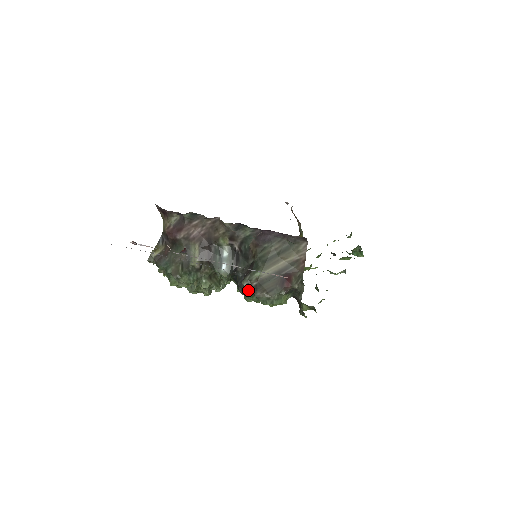
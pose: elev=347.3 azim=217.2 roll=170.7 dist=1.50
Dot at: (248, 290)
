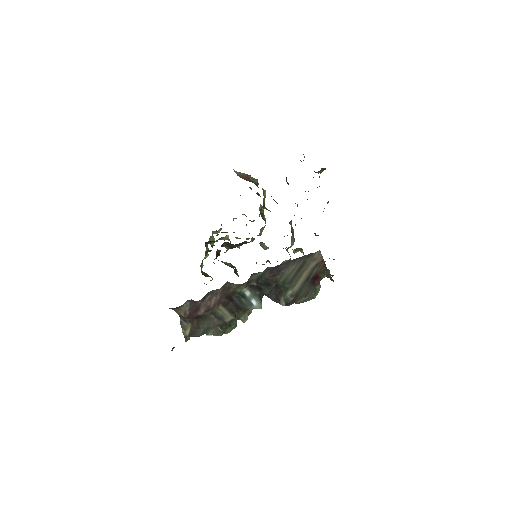
Dot at: (287, 304)
